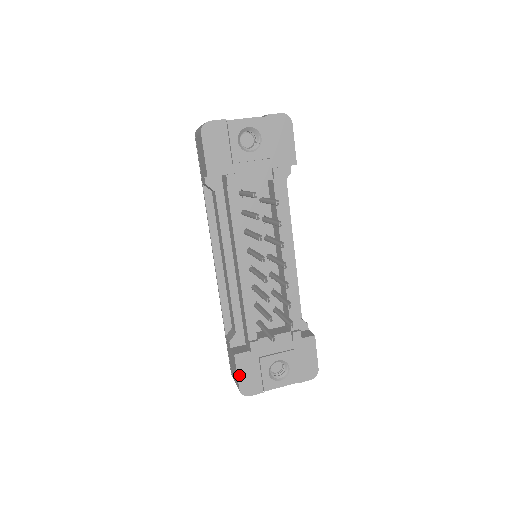
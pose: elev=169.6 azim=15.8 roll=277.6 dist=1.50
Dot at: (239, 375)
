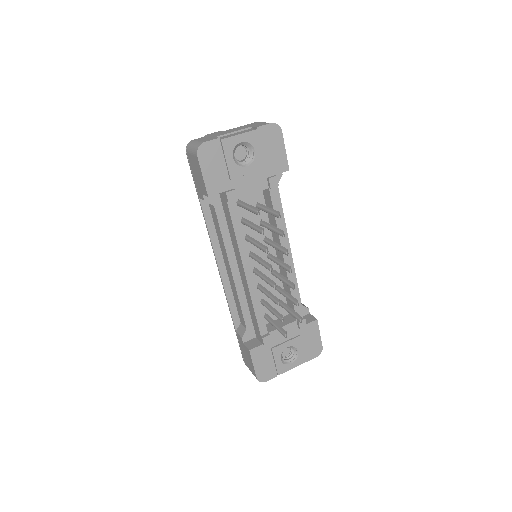
Dot at: (255, 366)
